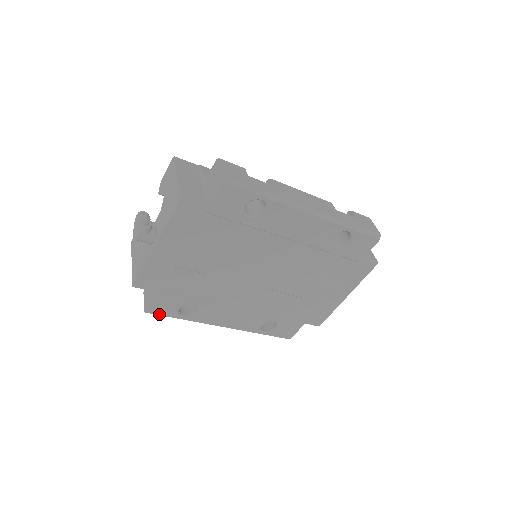
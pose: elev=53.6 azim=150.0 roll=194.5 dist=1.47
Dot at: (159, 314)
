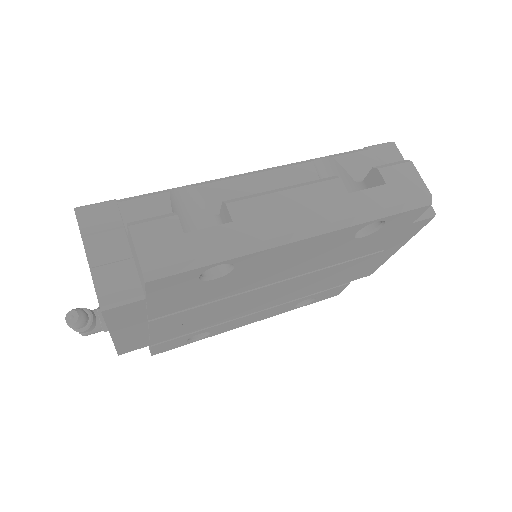
Dot at: (167, 350)
